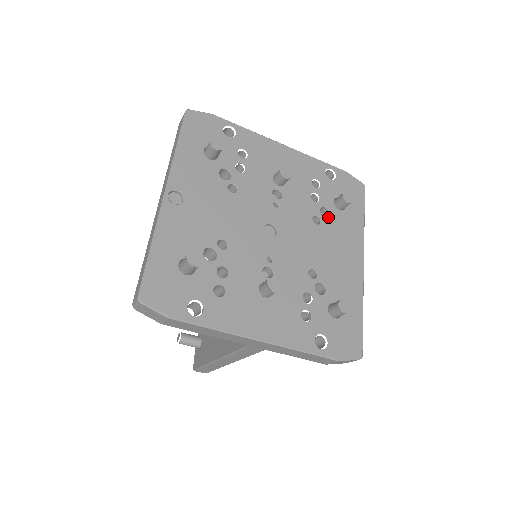
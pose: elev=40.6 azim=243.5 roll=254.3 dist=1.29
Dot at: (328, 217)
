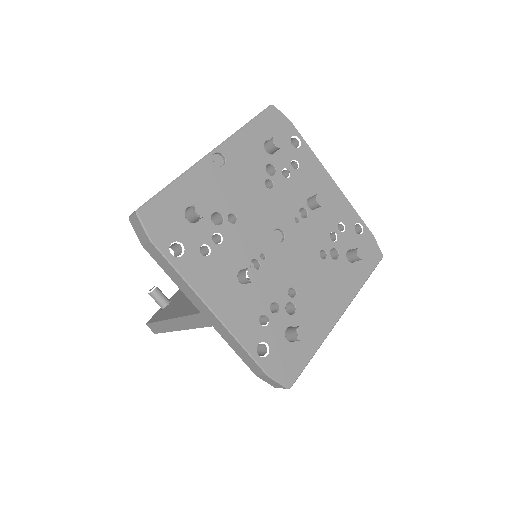
Dot at: (335, 259)
